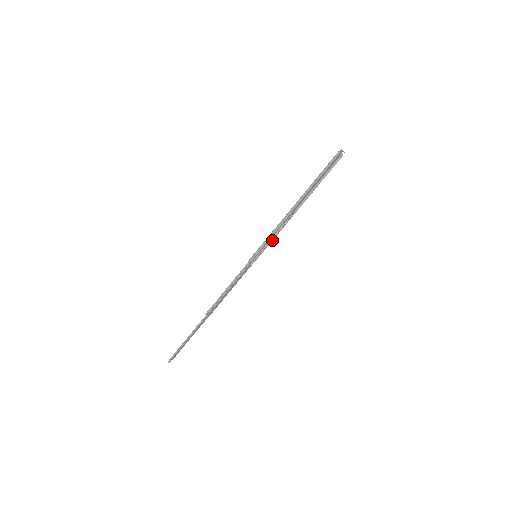
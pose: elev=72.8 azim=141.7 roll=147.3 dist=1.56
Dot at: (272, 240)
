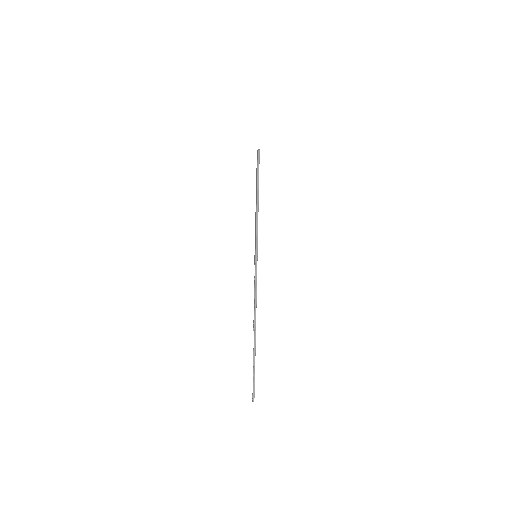
Dot at: occluded
